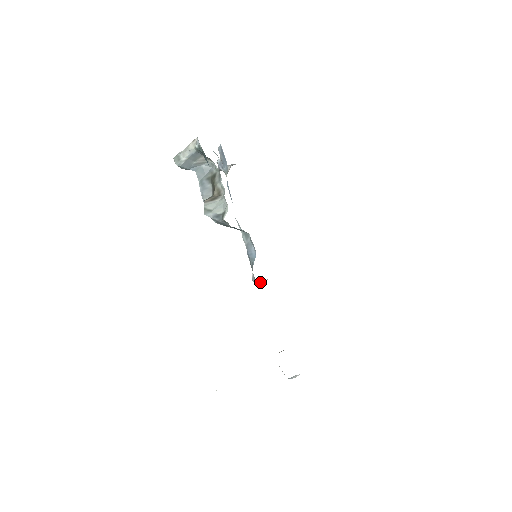
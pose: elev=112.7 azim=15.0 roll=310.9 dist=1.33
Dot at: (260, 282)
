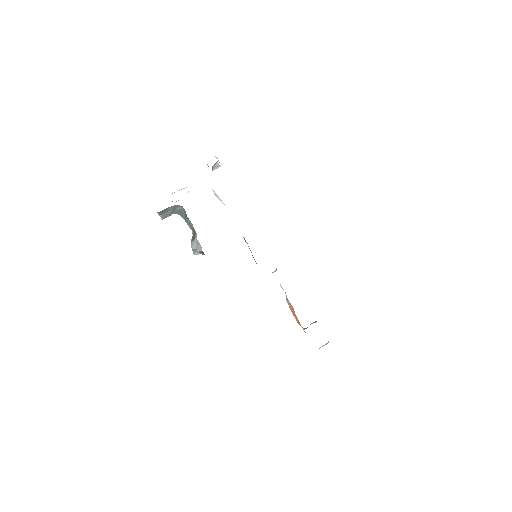
Dot at: (273, 272)
